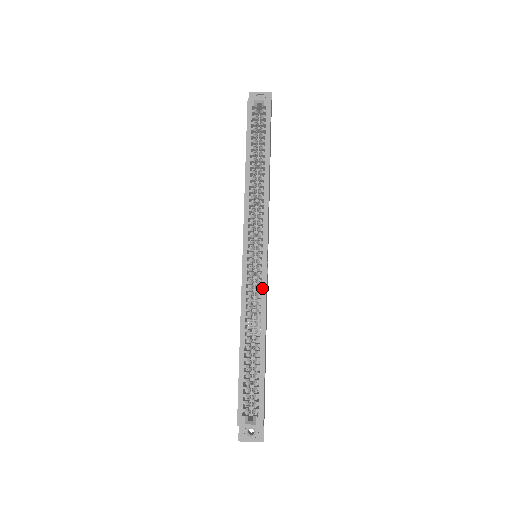
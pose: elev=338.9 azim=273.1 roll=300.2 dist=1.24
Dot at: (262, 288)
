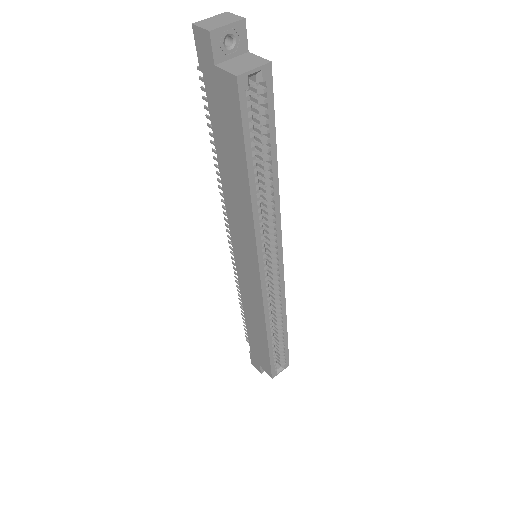
Dot at: (281, 292)
